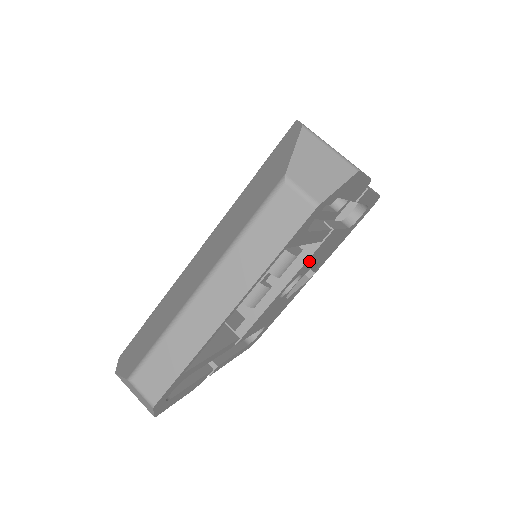
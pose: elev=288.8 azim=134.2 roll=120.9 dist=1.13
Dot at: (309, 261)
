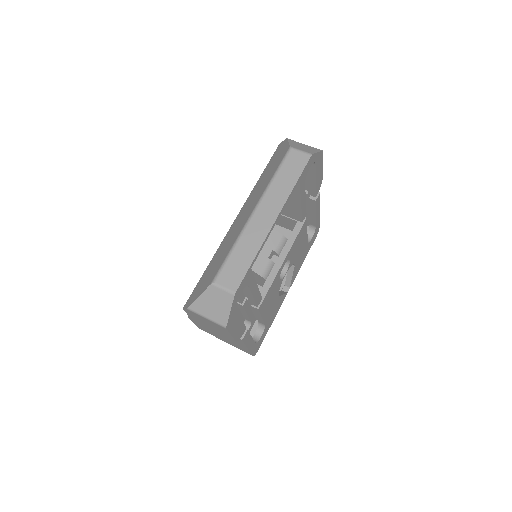
Dot at: (295, 245)
